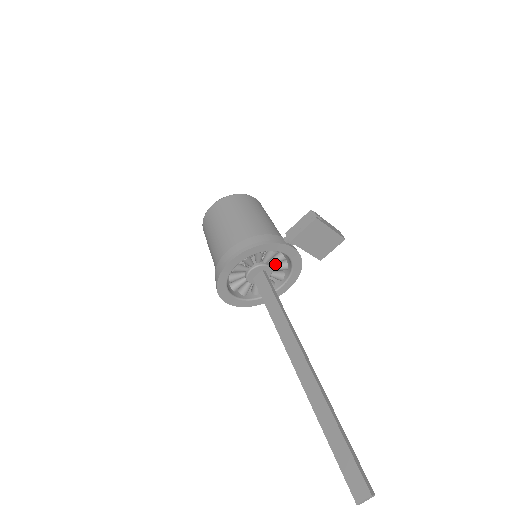
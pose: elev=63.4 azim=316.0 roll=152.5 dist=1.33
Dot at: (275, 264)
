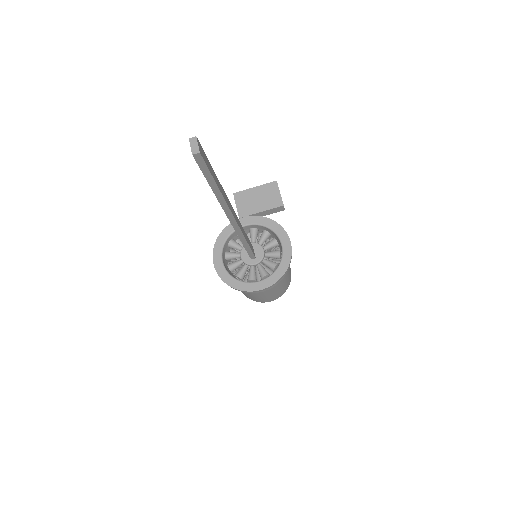
Dot at: (259, 240)
